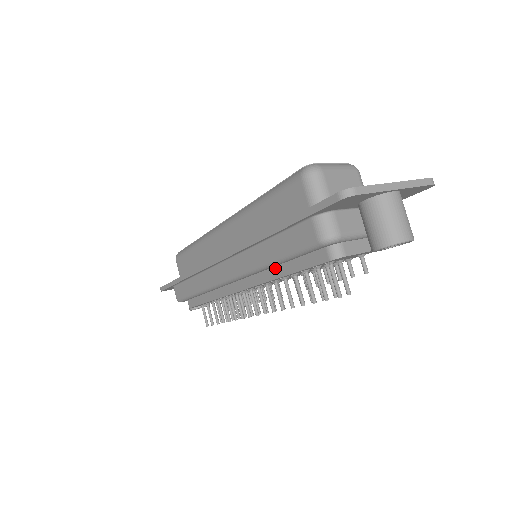
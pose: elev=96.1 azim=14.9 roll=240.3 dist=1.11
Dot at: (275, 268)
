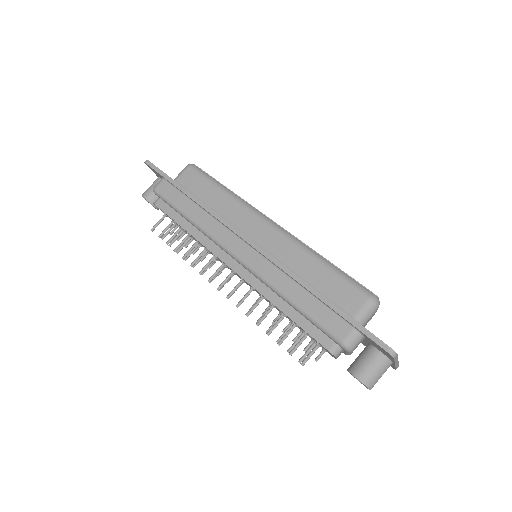
Dot at: (282, 300)
